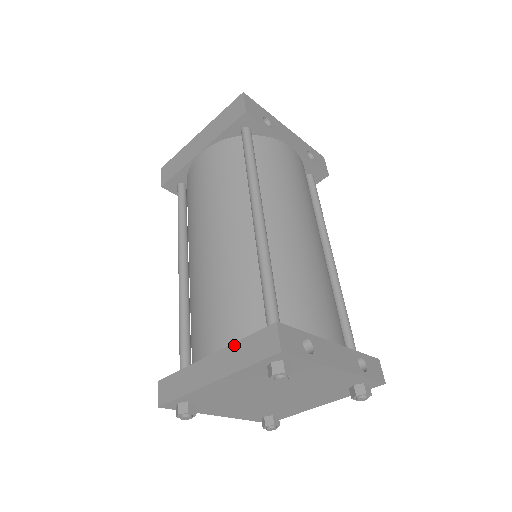
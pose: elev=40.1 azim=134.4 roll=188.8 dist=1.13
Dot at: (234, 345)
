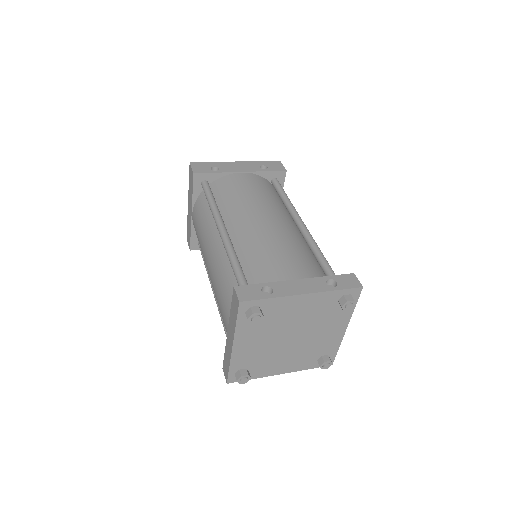
Dot at: (230, 316)
